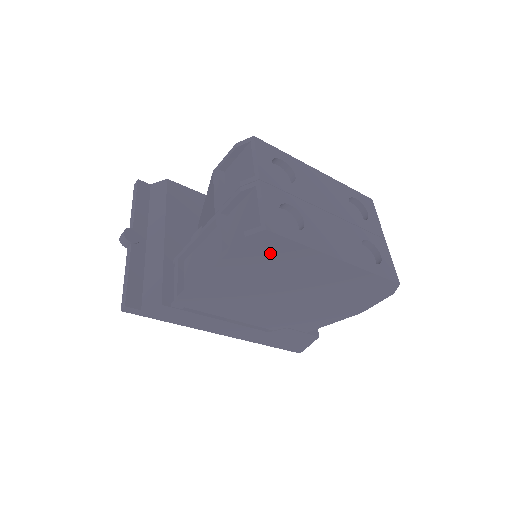
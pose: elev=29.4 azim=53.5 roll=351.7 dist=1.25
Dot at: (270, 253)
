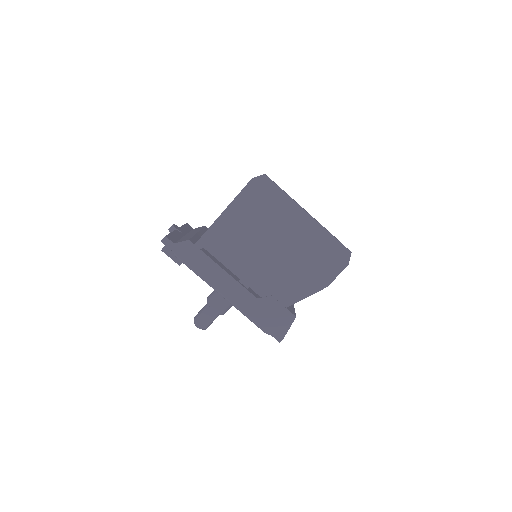
Dot at: (265, 197)
